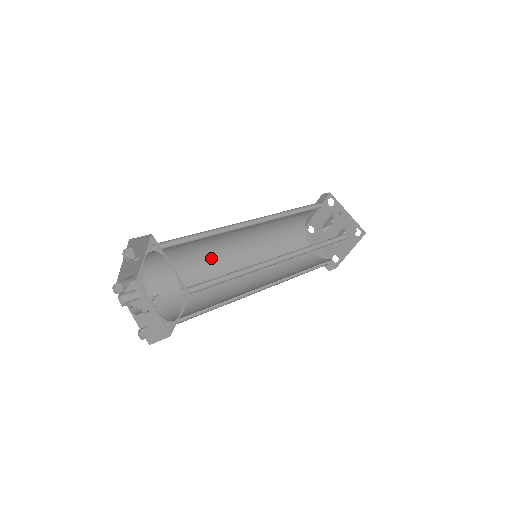
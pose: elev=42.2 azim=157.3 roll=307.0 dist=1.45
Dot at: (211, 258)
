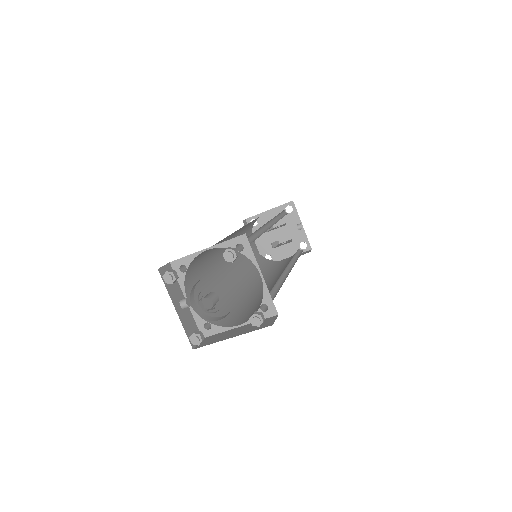
Dot at: occluded
